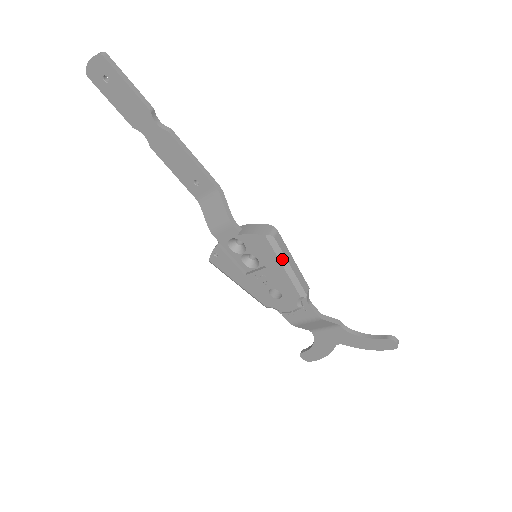
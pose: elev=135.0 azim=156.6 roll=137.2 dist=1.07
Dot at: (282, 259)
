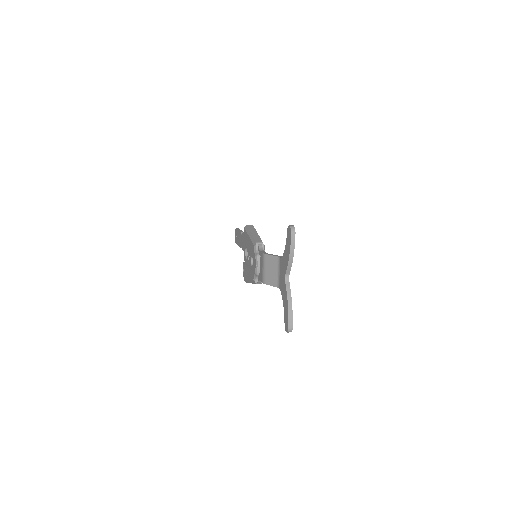
Dot at: (249, 232)
